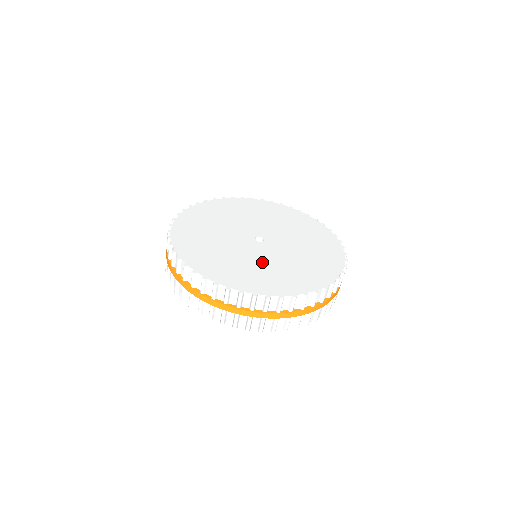
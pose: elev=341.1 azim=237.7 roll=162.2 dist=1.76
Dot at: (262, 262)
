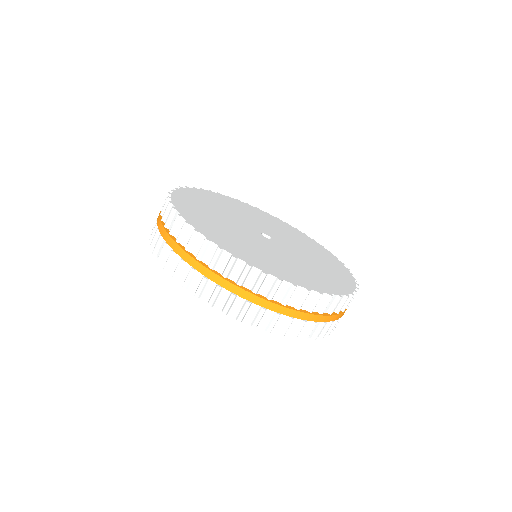
Dot at: (300, 261)
